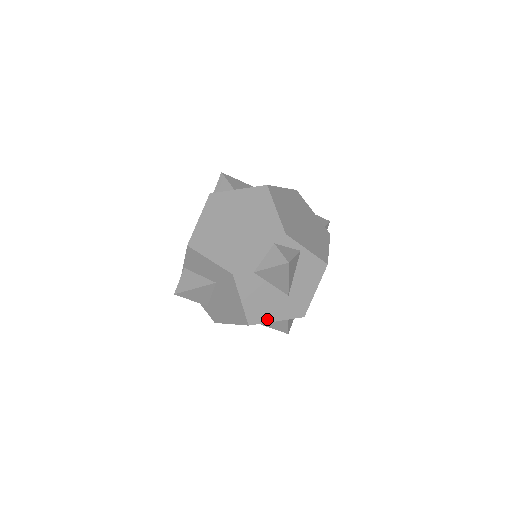
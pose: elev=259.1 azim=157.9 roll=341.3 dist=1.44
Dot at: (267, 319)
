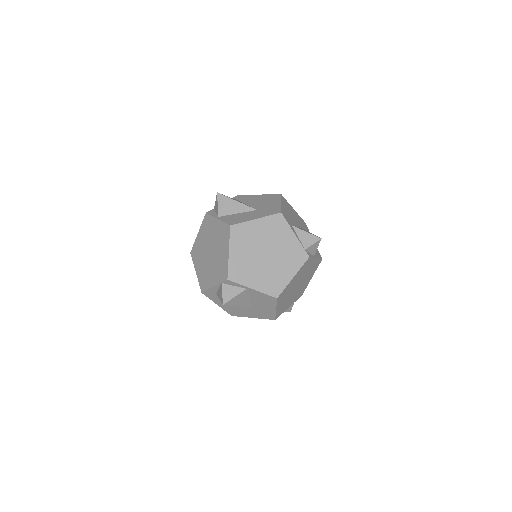
Dot at: (244, 315)
